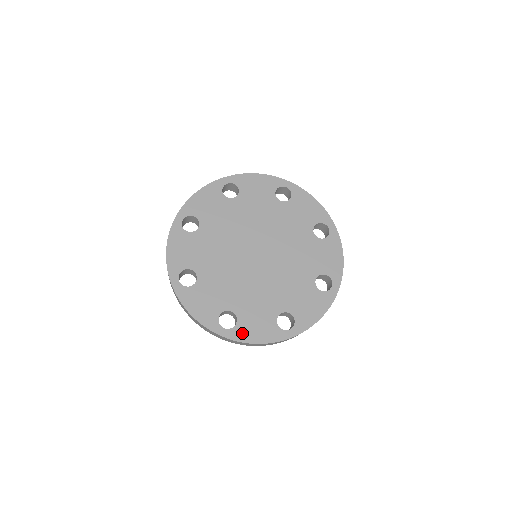
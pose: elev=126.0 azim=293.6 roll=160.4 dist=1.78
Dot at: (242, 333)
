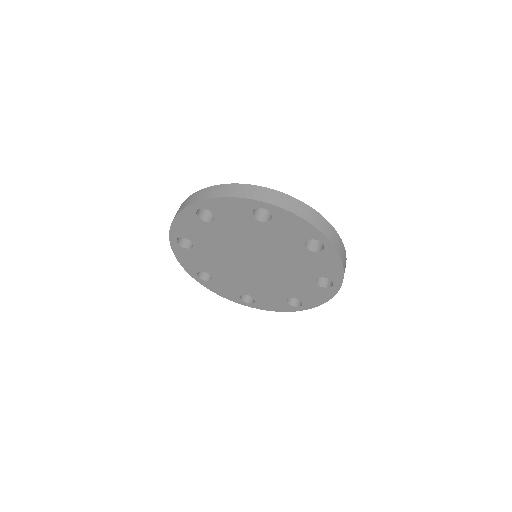
Dot at: (211, 286)
